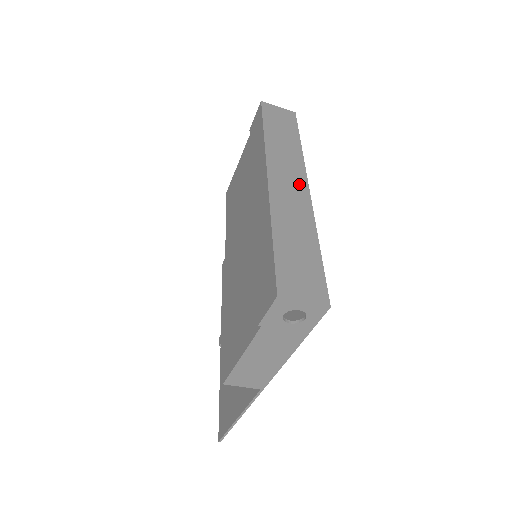
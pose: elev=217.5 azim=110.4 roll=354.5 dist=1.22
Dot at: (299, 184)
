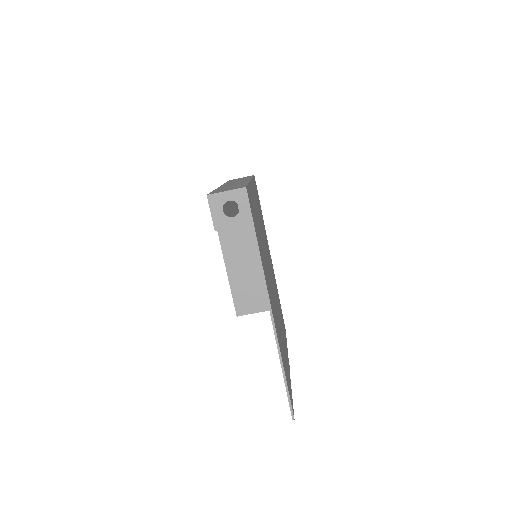
Dot at: occluded
